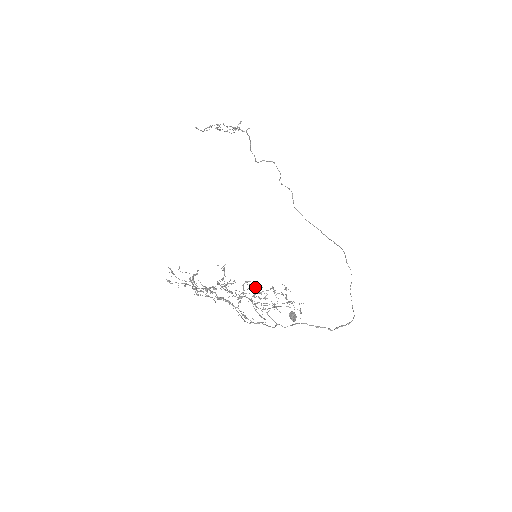
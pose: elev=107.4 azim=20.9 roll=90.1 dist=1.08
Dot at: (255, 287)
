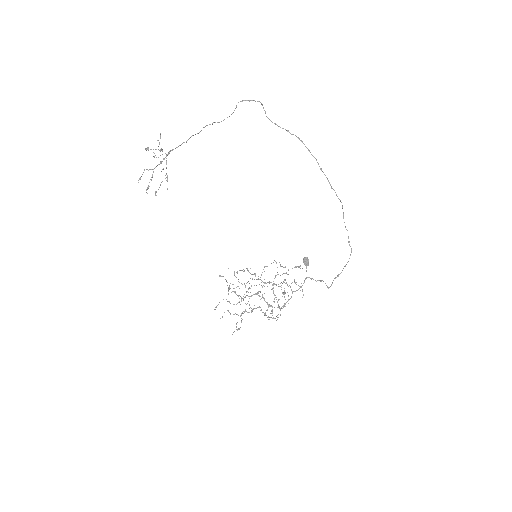
Dot at: occluded
